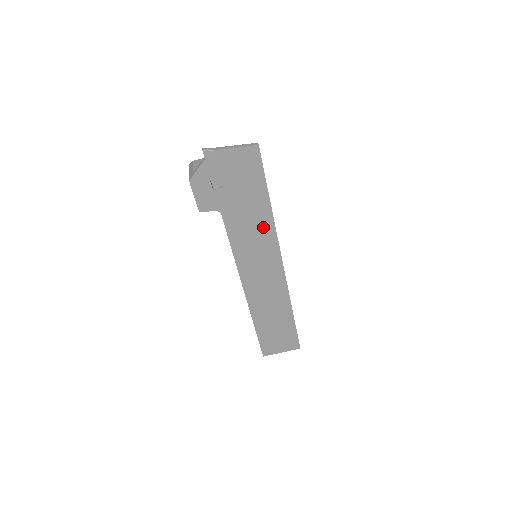
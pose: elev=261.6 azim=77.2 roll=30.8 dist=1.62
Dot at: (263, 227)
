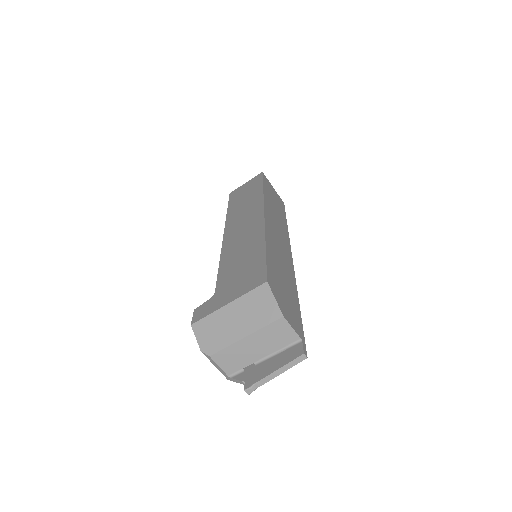
Dot at: occluded
